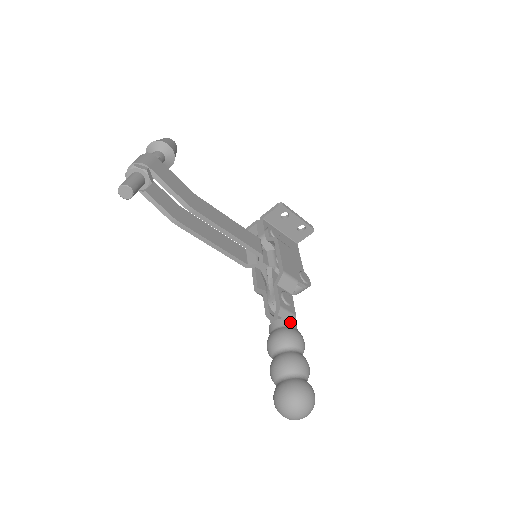
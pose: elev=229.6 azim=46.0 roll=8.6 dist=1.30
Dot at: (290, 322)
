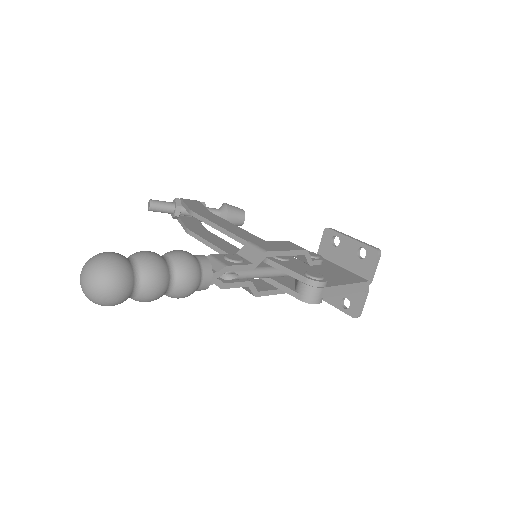
Dot at: (197, 255)
